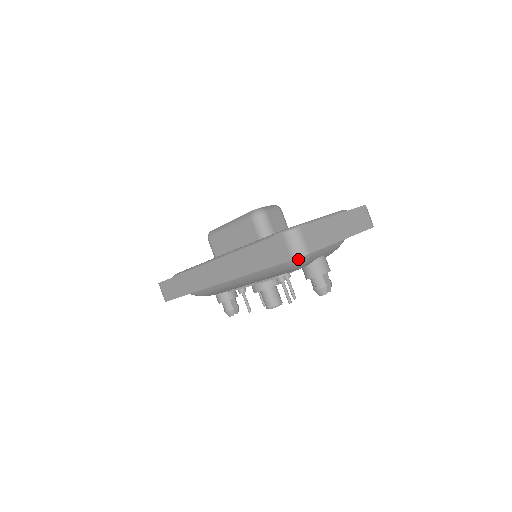
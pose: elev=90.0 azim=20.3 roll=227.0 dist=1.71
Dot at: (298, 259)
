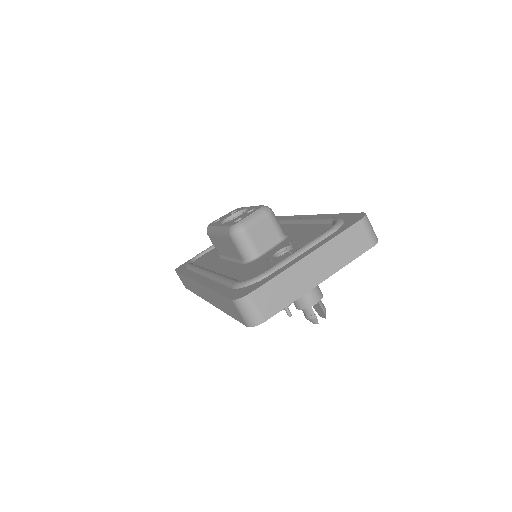
Dot at: occluded
